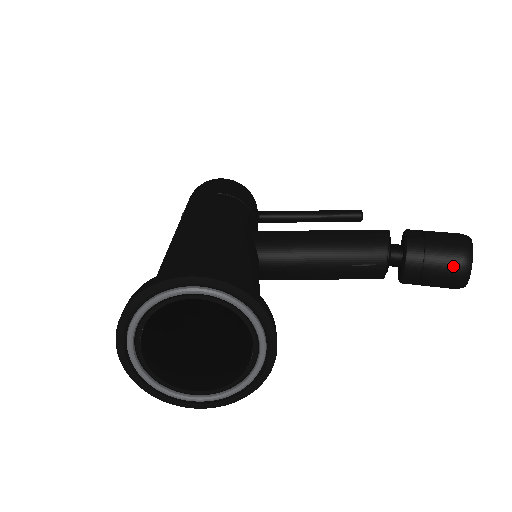
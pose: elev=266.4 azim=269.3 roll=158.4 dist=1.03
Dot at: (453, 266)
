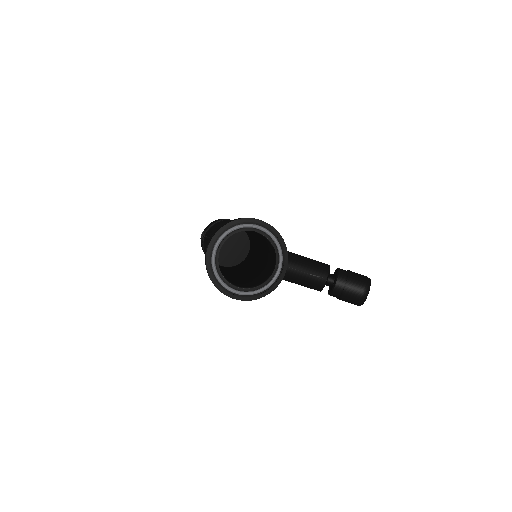
Dot at: (361, 287)
